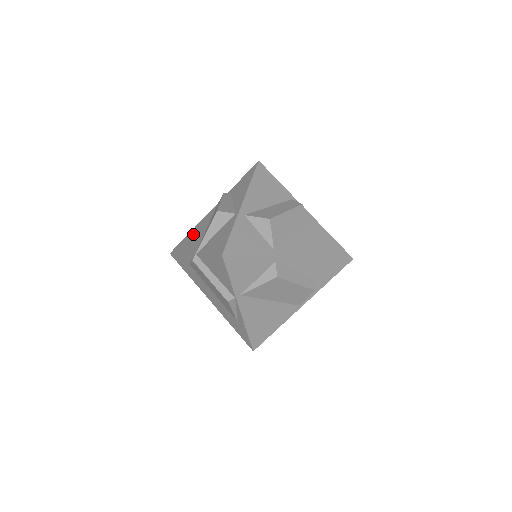
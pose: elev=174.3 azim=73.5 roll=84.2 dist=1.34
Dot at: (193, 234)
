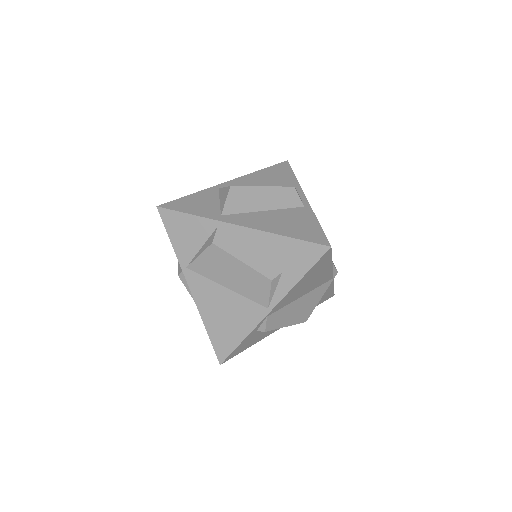
Dot at: occluded
